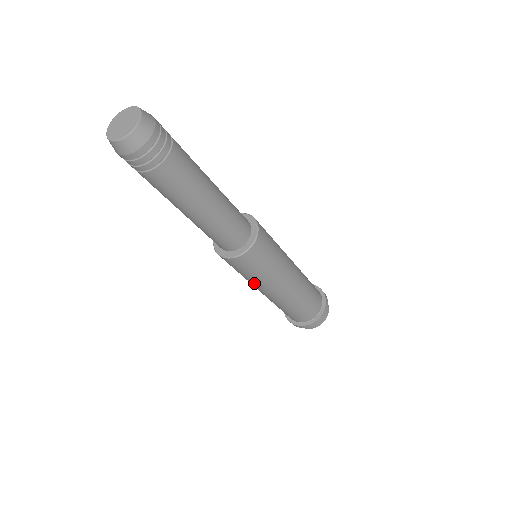
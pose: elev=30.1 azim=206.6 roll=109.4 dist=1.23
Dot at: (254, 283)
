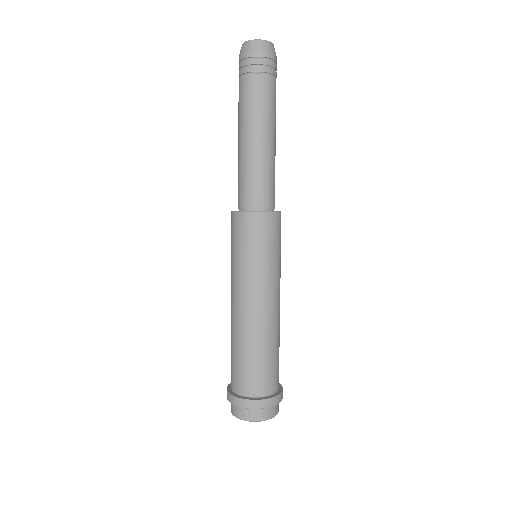
Dot at: (265, 274)
